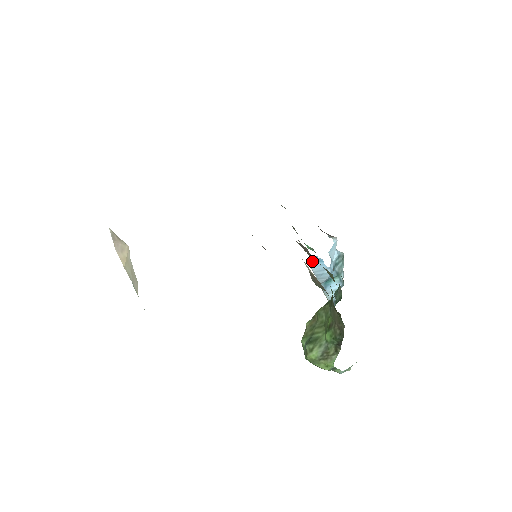
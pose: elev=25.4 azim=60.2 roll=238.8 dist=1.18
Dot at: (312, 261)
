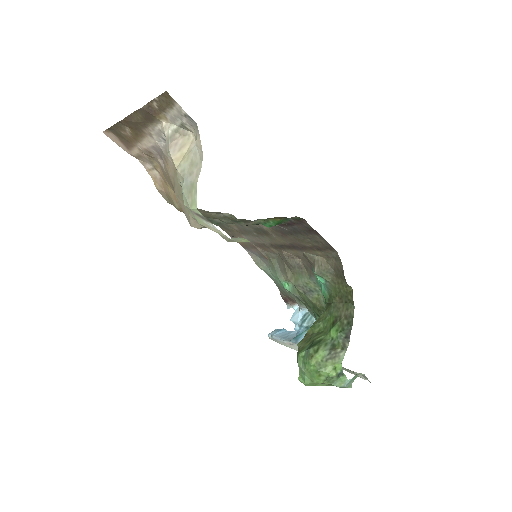
Dot at: (272, 333)
